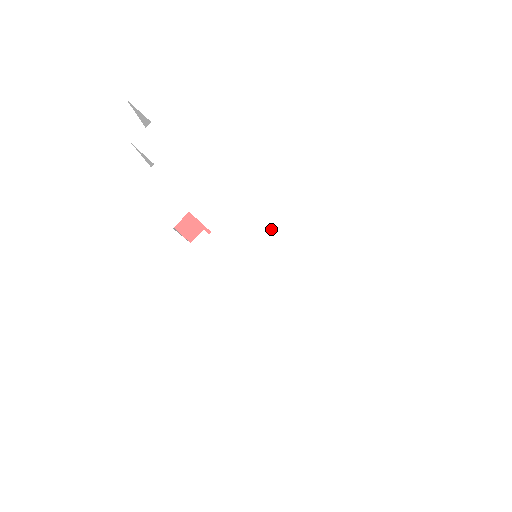
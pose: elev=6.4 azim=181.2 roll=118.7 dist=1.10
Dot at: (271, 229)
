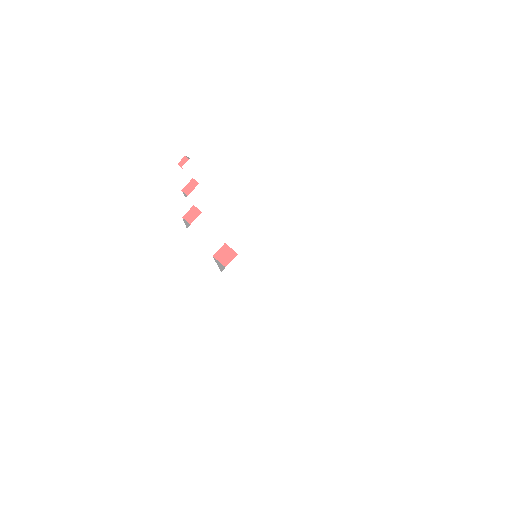
Dot at: (273, 251)
